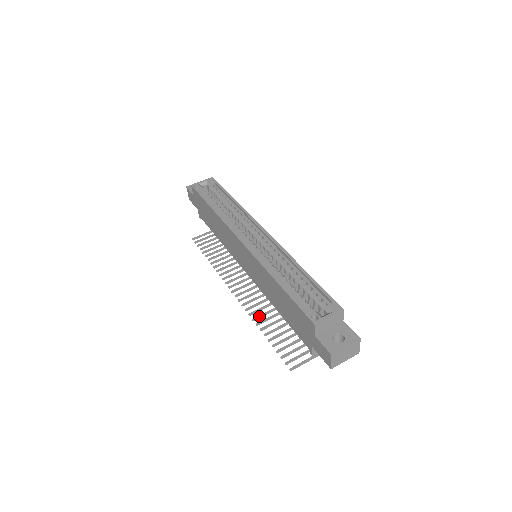
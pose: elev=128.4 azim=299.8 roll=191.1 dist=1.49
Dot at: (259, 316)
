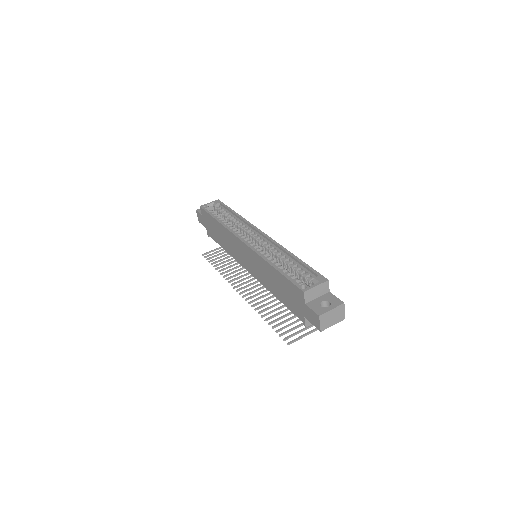
Dot at: (260, 306)
